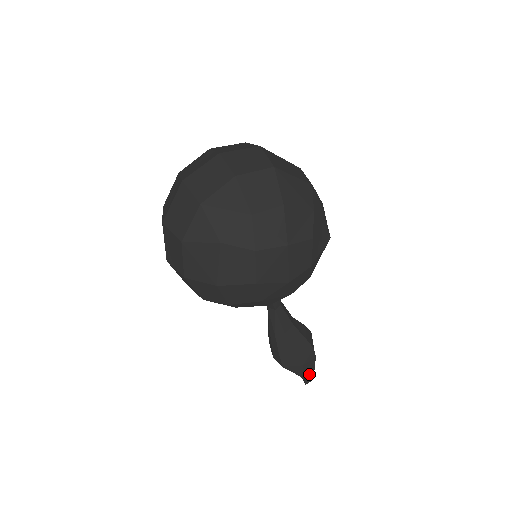
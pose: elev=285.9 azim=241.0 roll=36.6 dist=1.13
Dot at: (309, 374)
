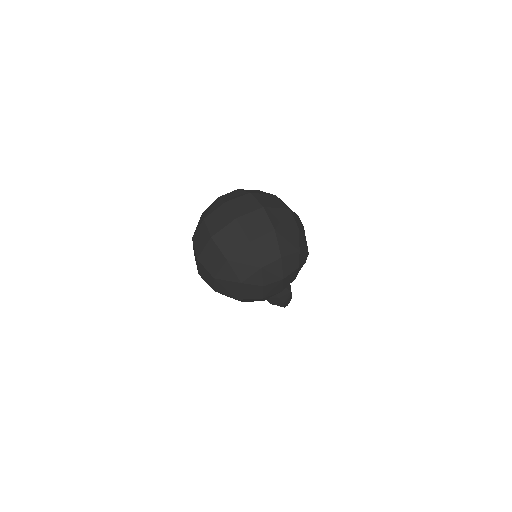
Dot at: occluded
